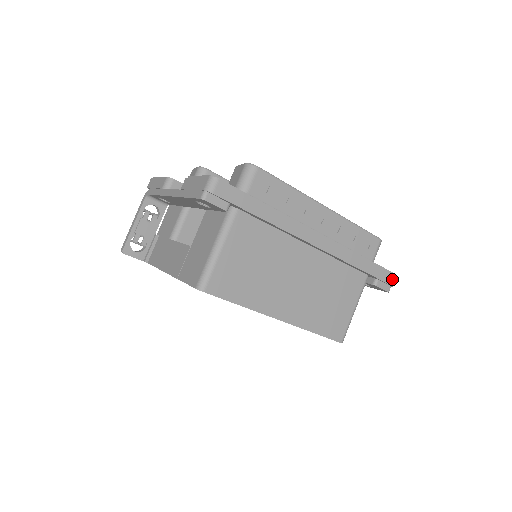
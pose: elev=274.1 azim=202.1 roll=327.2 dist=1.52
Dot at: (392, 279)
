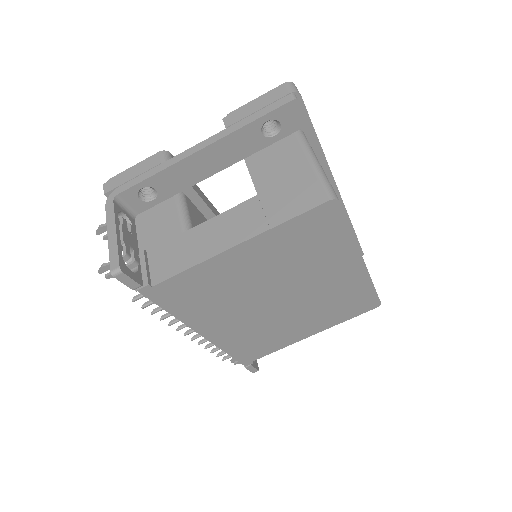
Dot at: occluded
